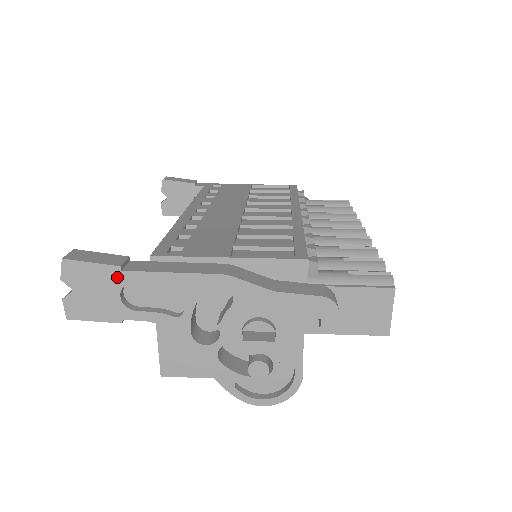
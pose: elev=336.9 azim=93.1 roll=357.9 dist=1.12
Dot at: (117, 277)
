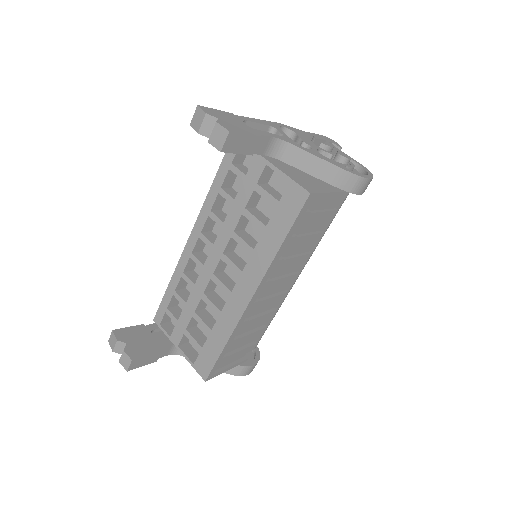
Dot at: (235, 117)
